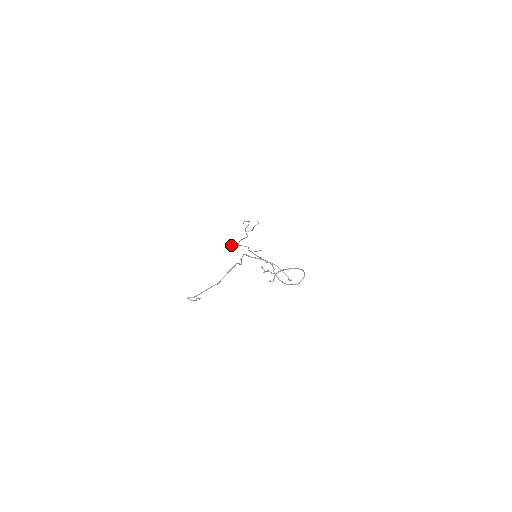
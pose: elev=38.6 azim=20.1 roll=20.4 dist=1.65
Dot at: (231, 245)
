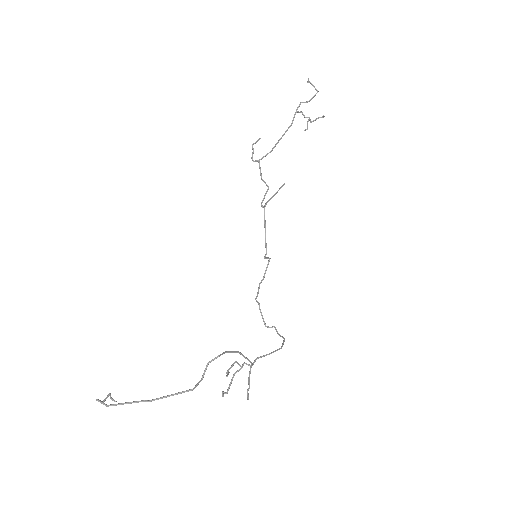
Dot at: (253, 149)
